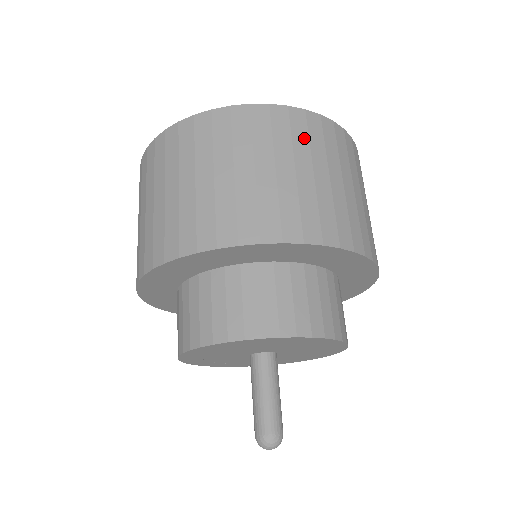
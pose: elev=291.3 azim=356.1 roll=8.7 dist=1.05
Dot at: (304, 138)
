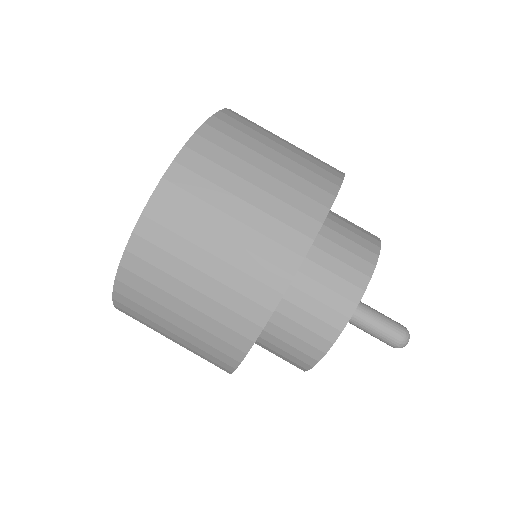
Dot at: (233, 143)
